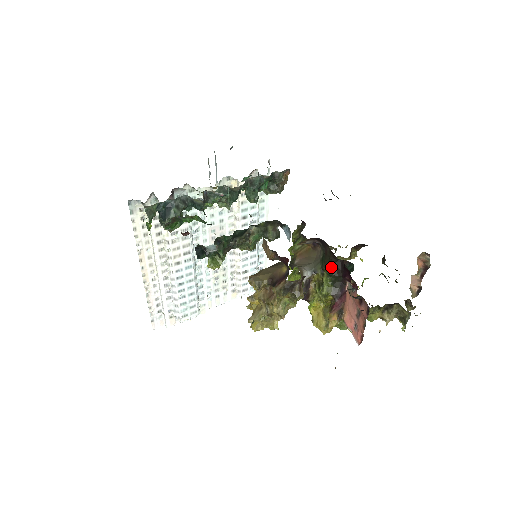
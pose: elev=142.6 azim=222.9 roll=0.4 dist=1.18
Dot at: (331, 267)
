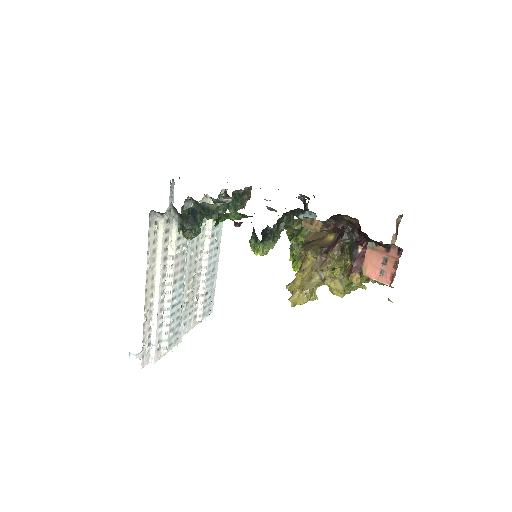
Dot at: (349, 236)
